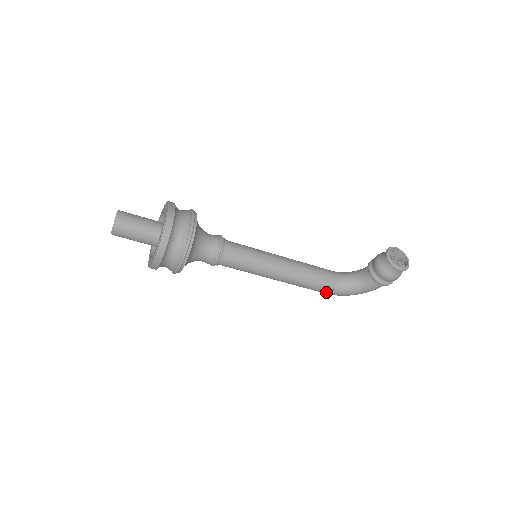
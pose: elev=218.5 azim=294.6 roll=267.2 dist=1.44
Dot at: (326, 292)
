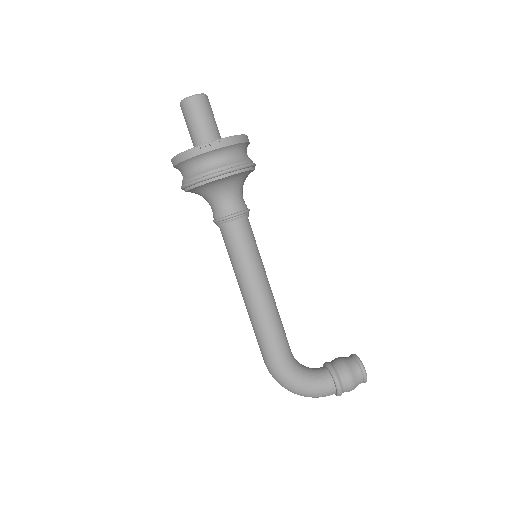
Dot at: (278, 358)
